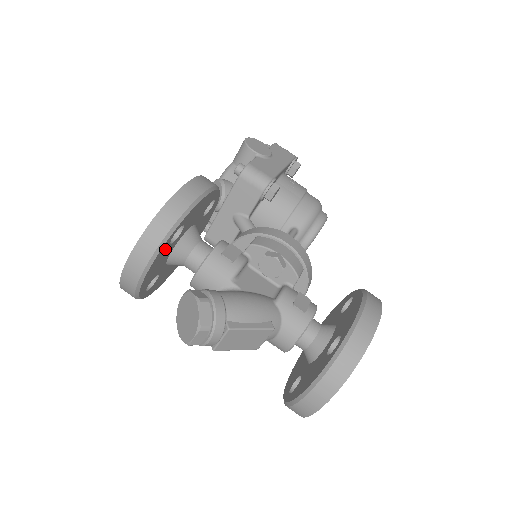
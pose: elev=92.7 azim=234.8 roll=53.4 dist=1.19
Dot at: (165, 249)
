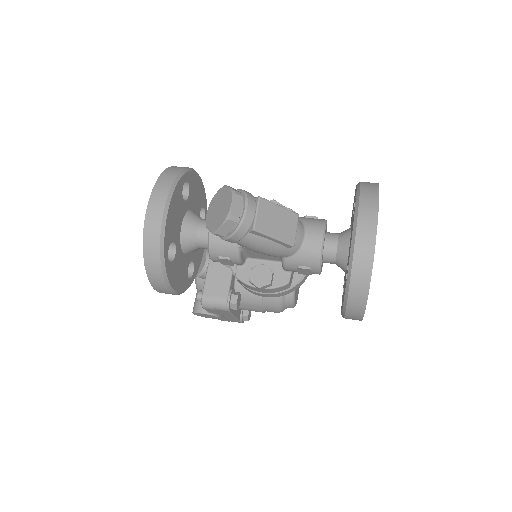
Dot at: (179, 195)
